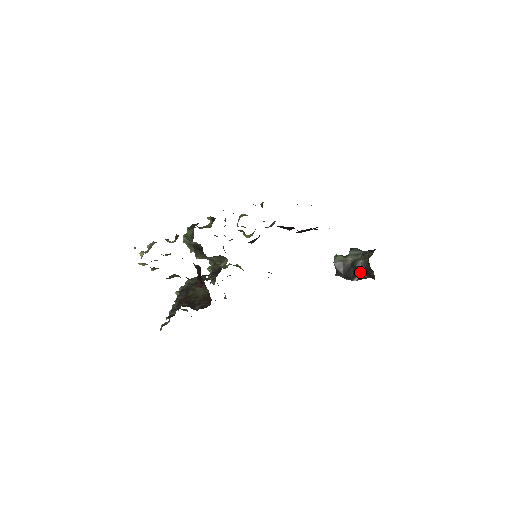
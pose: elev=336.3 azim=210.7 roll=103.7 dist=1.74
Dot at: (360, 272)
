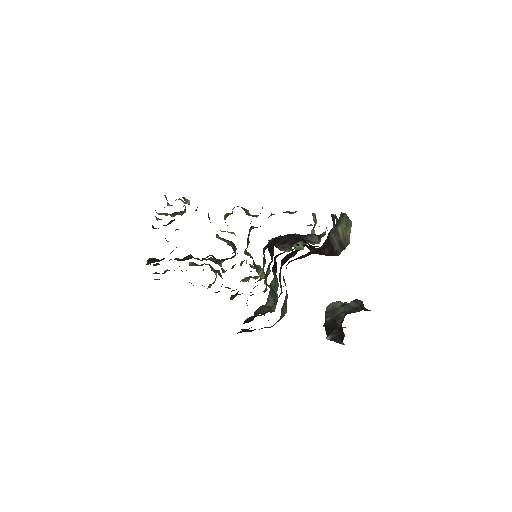
Dot at: (336, 330)
